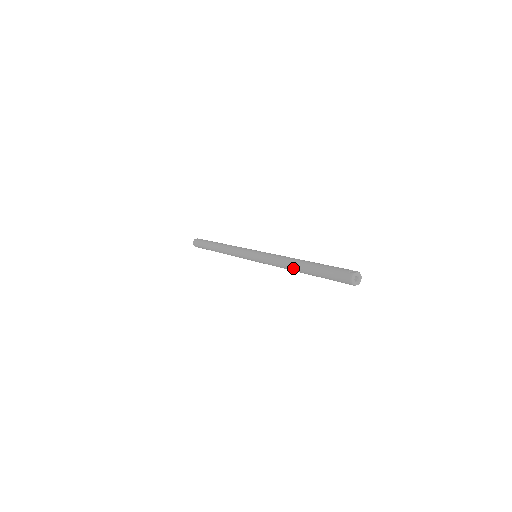
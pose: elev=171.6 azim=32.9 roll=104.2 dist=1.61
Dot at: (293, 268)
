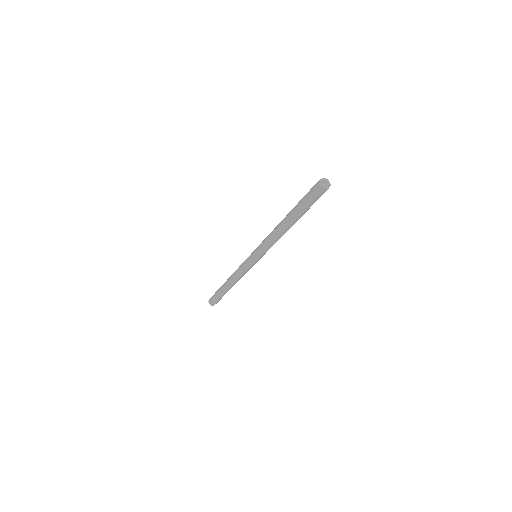
Dot at: (283, 228)
